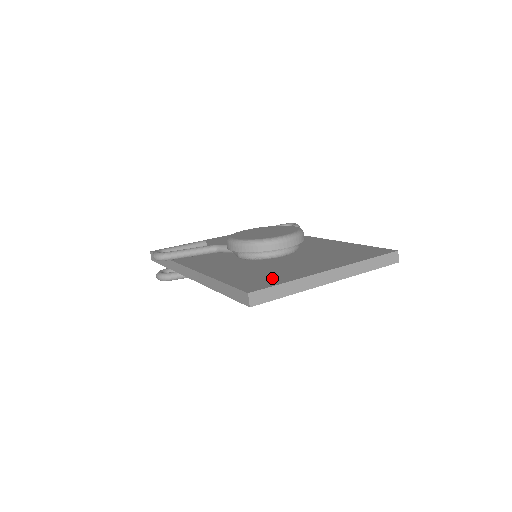
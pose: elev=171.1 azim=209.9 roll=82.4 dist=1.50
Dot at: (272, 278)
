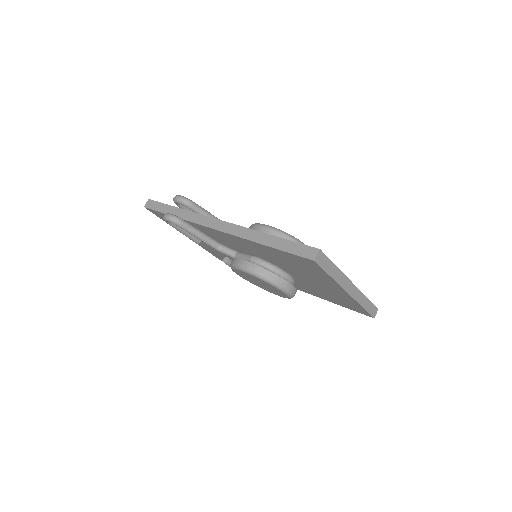
Dot at: occluded
